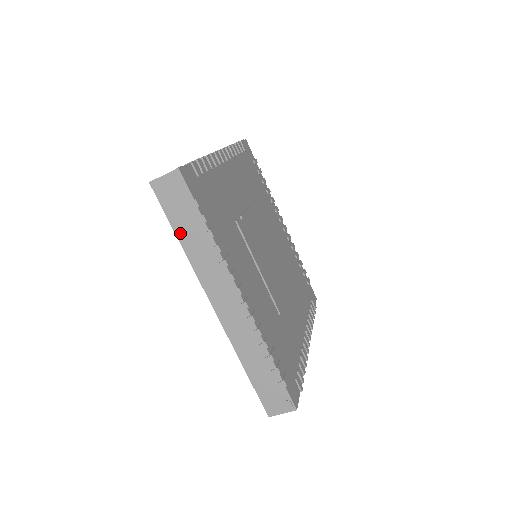
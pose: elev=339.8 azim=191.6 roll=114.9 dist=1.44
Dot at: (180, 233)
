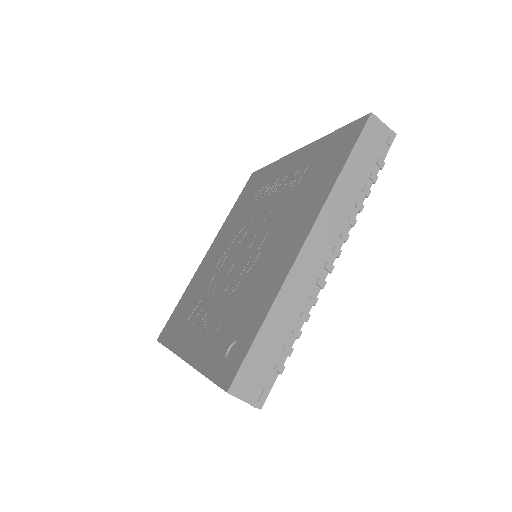
Dot at: occluded
